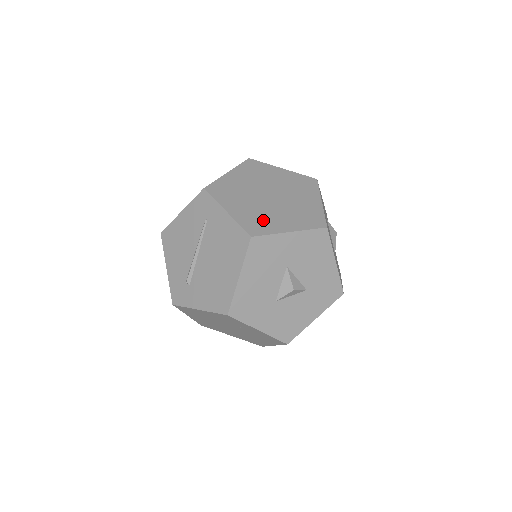
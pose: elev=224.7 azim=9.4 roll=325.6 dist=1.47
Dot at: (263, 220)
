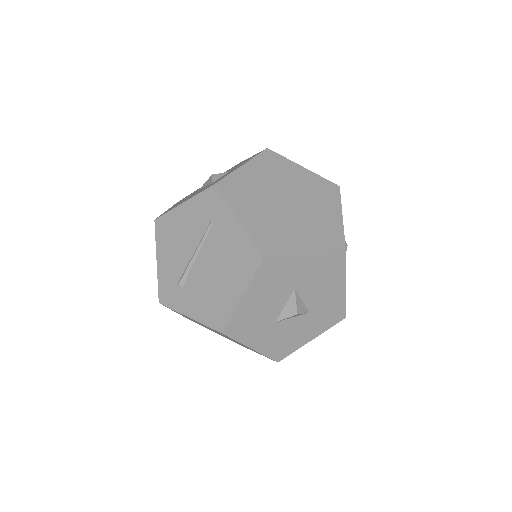
Dot at: (278, 236)
